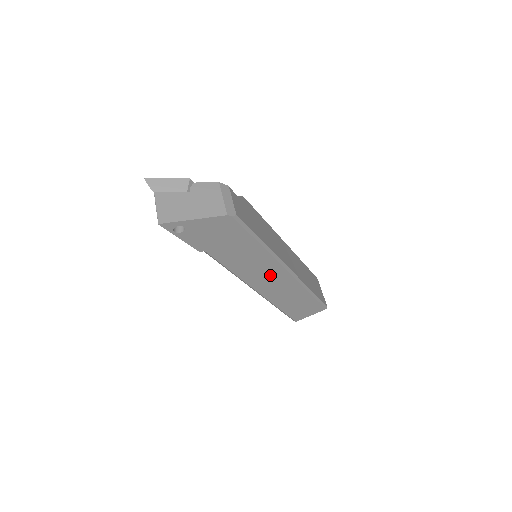
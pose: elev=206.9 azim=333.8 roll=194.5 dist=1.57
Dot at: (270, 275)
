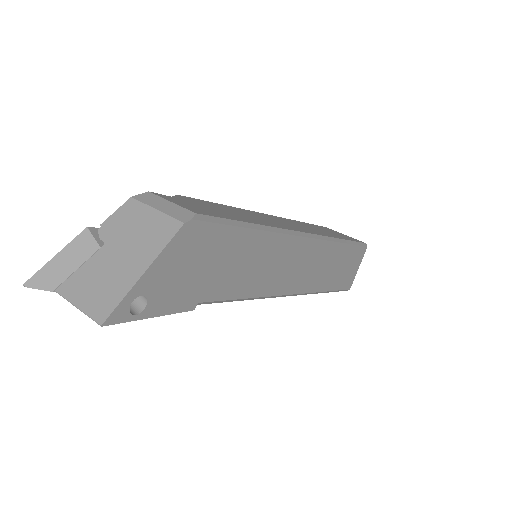
Dot at: (293, 261)
